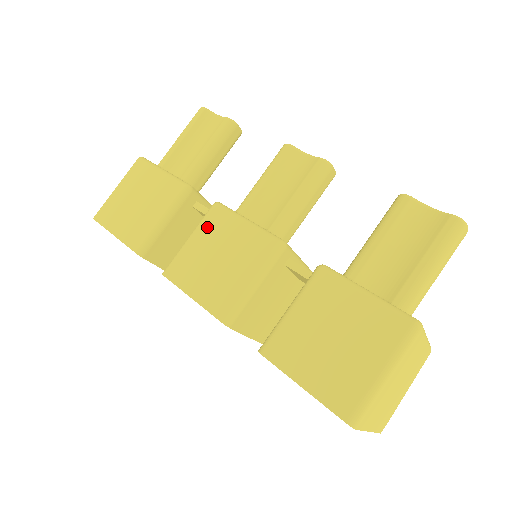
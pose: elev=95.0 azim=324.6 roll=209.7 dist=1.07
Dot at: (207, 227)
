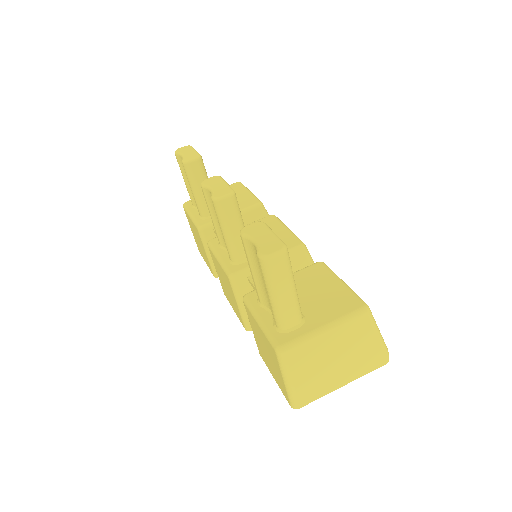
Dot at: (214, 262)
